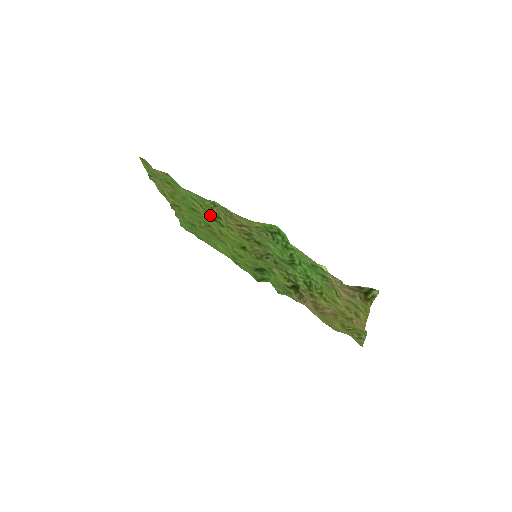
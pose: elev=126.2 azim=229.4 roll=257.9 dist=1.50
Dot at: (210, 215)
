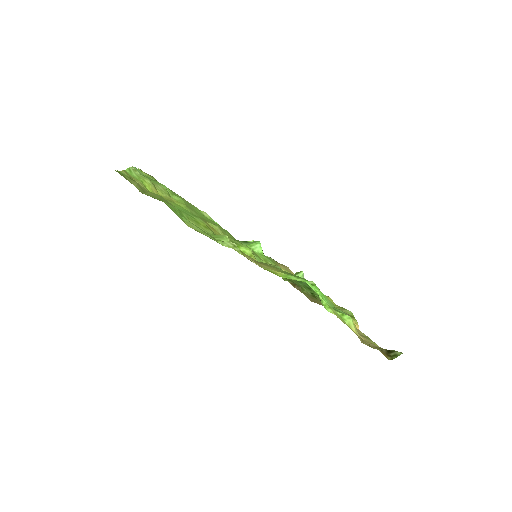
Dot at: (213, 234)
